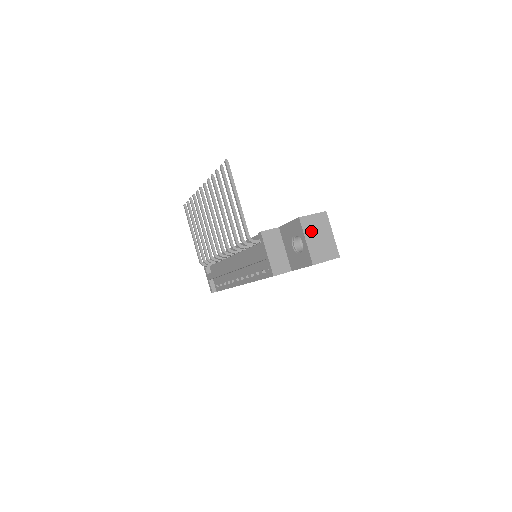
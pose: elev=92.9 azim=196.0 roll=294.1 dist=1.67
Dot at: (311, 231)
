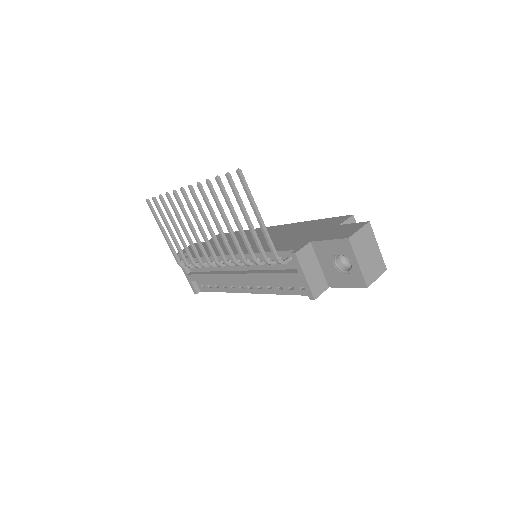
Dot at: (361, 250)
